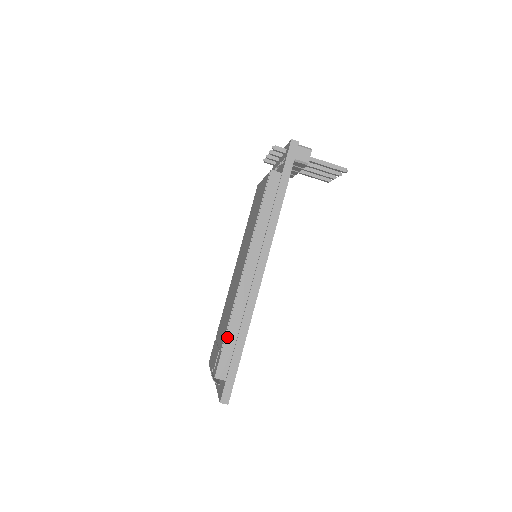
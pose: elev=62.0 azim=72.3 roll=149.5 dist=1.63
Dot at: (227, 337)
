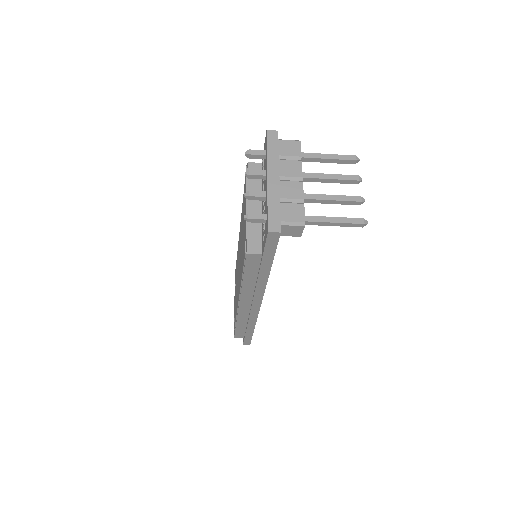
Dot at: (237, 327)
